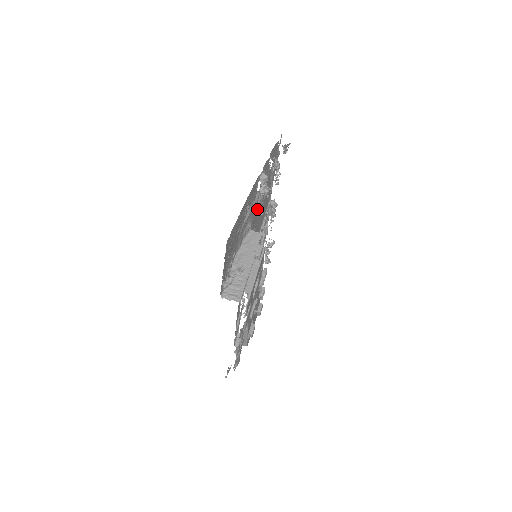
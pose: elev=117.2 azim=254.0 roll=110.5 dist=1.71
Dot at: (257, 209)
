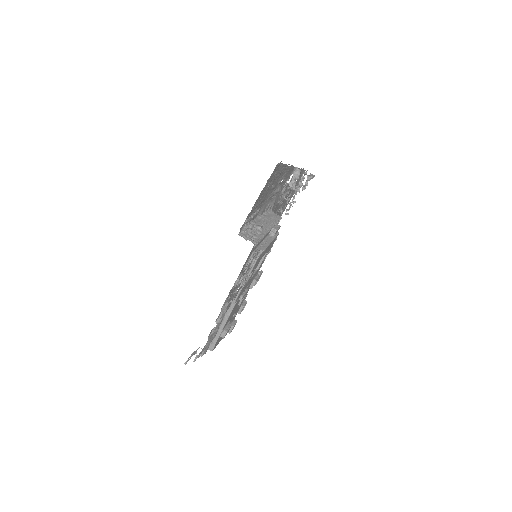
Dot at: (277, 205)
